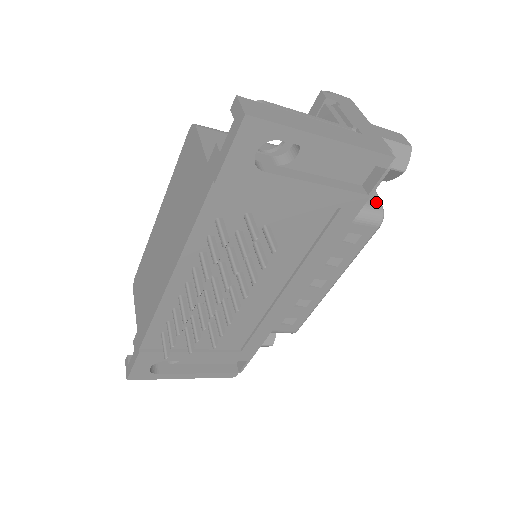
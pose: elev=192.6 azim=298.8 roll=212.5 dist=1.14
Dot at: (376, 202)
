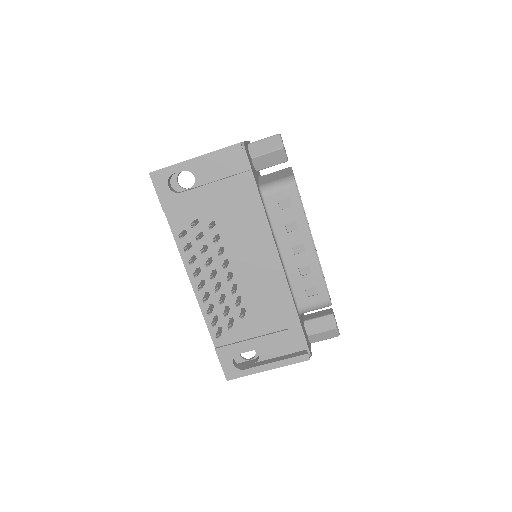
Dot at: (287, 176)
